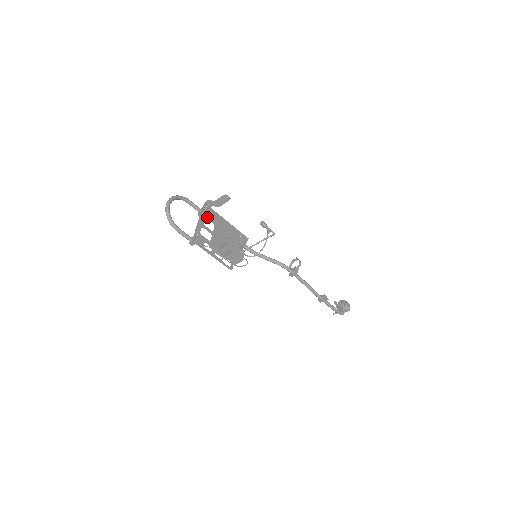
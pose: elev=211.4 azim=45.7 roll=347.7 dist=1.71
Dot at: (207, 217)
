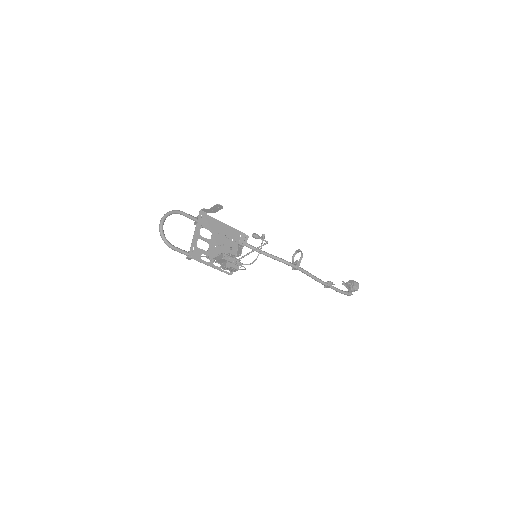
Dot at: (203, 226)
